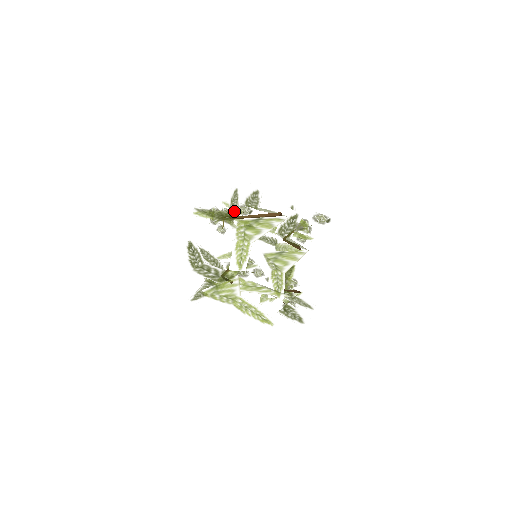
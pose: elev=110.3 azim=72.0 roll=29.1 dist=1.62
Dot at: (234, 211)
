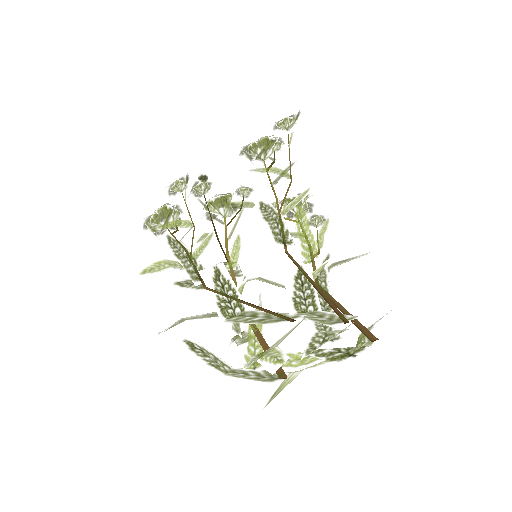
Dot at: (194, 266)
